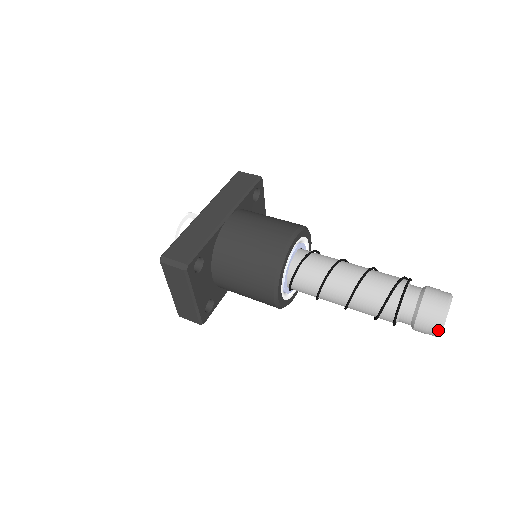
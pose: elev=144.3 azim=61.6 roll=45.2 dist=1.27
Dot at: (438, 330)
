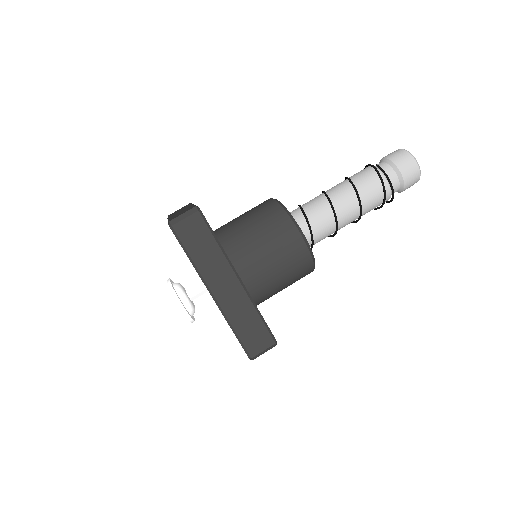
Dot at: occluded
